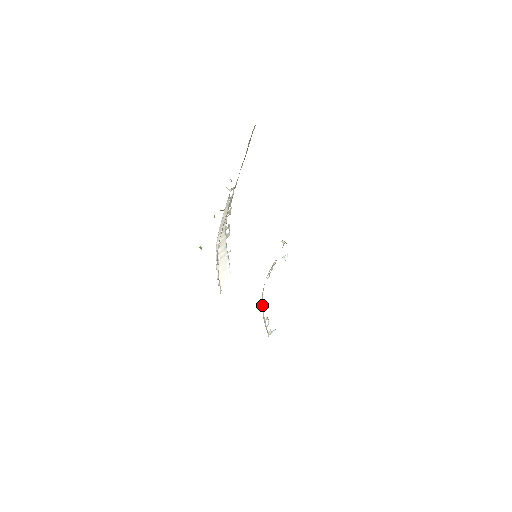
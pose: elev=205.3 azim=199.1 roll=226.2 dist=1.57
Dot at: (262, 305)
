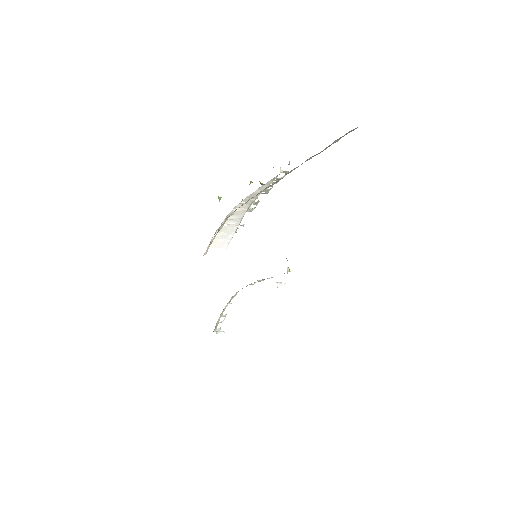
Dot at: (228, 302)
